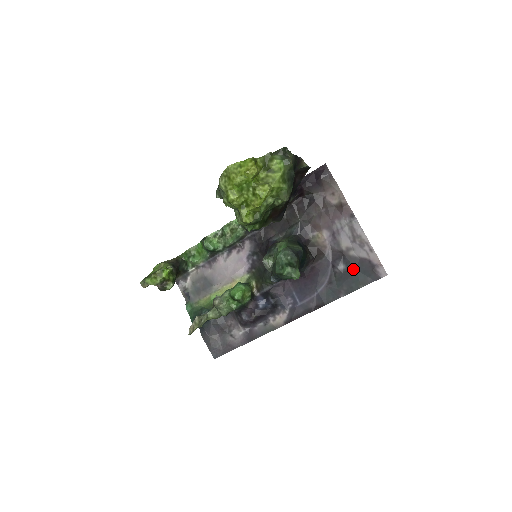
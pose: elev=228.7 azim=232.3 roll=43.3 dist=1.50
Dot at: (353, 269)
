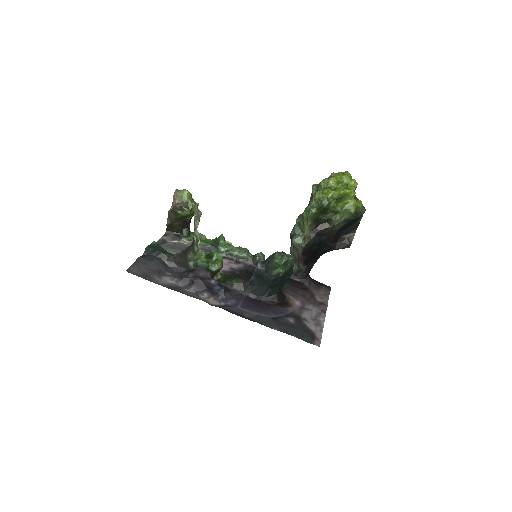
Dot at: (298, 327)
